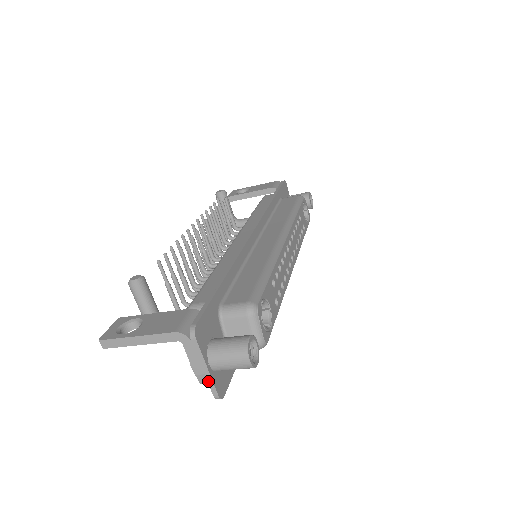
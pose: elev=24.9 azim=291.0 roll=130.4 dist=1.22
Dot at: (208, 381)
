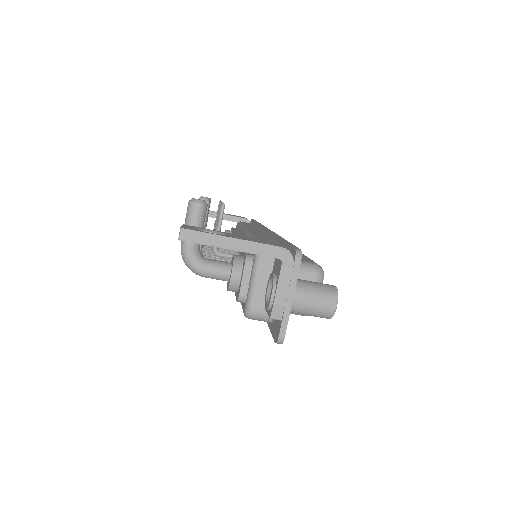
Dot at: (284, 316)
